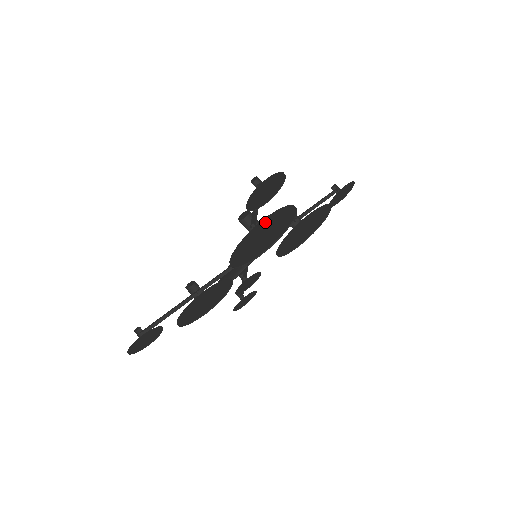
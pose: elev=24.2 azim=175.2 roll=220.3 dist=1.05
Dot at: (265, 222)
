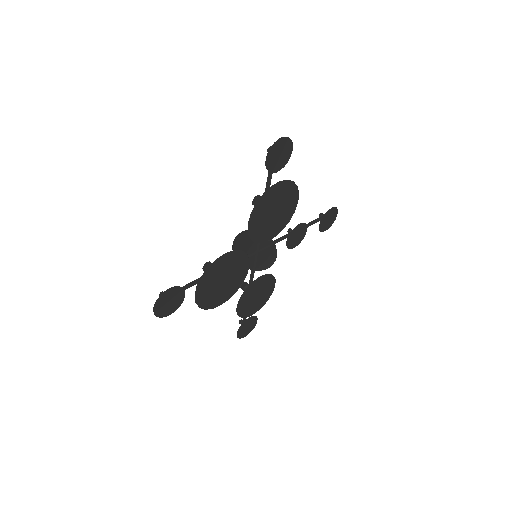
Dot at: (201, 292)
